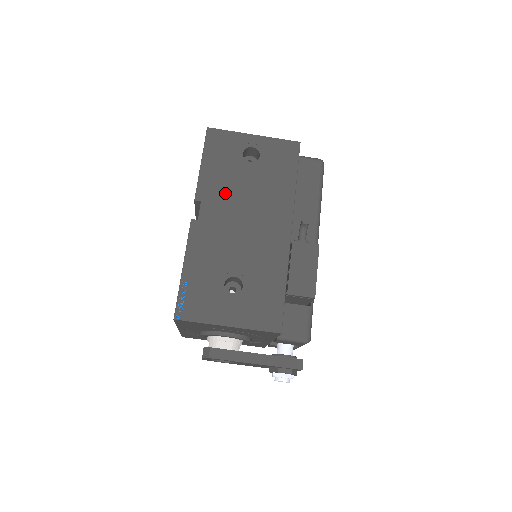
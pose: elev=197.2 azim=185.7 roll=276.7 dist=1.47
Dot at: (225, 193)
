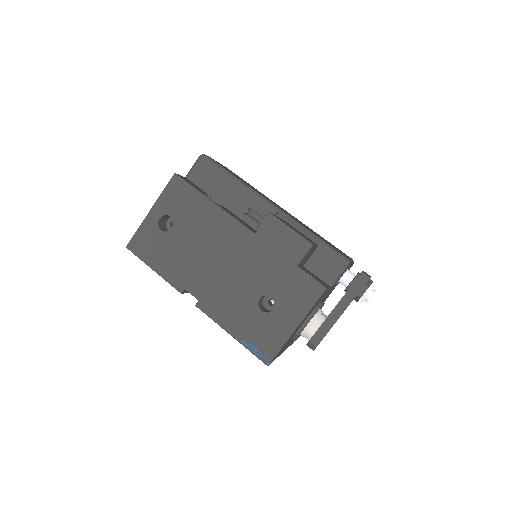
Dot at: (187, 265)
